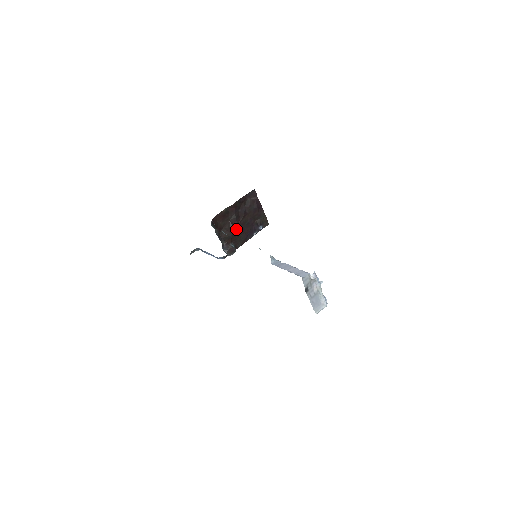
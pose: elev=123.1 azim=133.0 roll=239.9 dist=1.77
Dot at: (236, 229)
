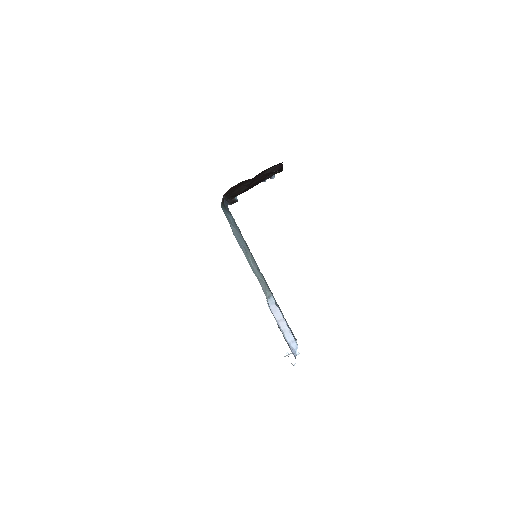
Dot at: (246, 189)
